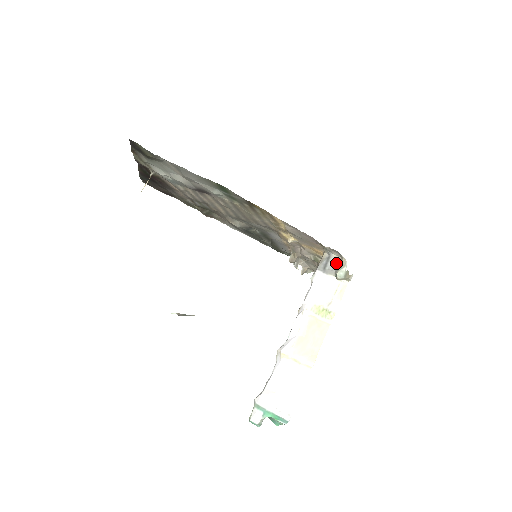
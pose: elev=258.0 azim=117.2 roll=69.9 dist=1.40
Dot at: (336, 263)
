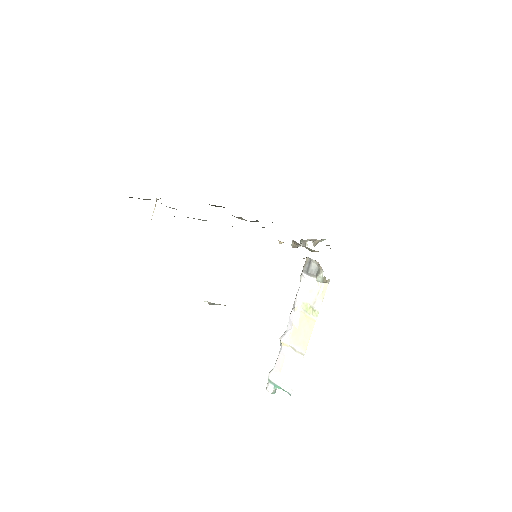
Dot at: (317, 267)
